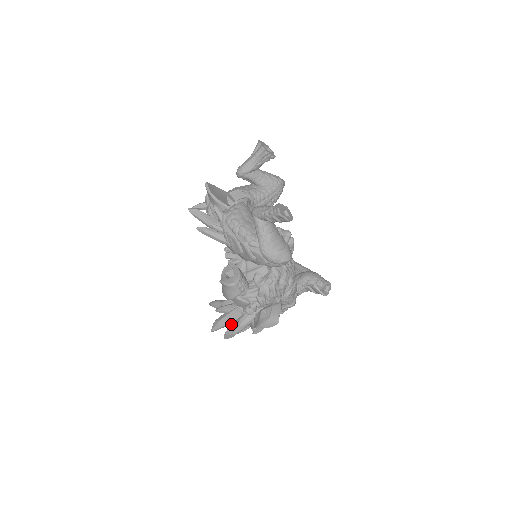
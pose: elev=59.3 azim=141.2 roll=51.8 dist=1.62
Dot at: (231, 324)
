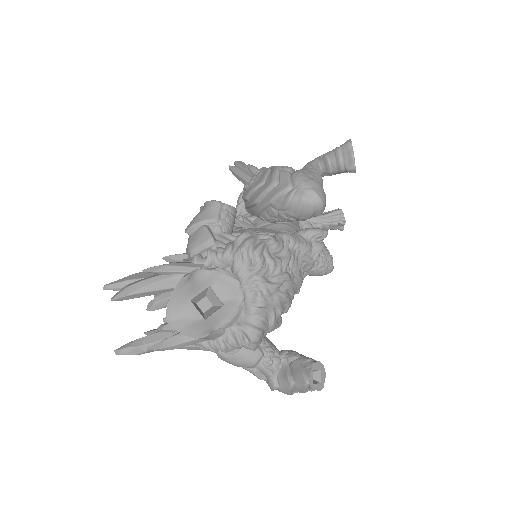
Dot at: occluded
